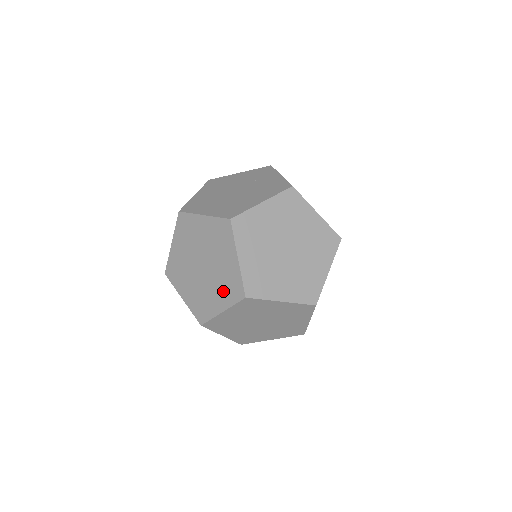
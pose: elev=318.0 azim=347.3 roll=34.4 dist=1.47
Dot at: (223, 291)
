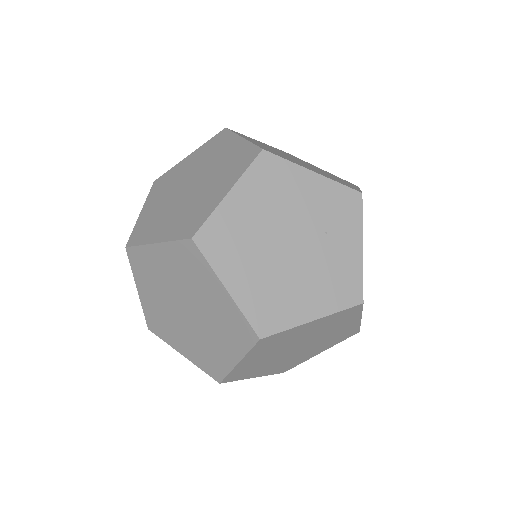
Dot at: (197, 351)
